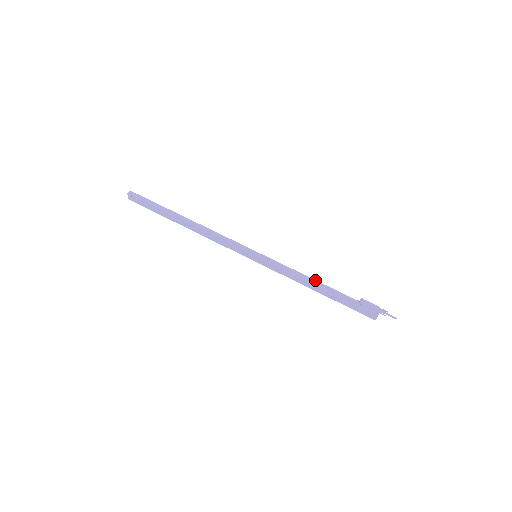
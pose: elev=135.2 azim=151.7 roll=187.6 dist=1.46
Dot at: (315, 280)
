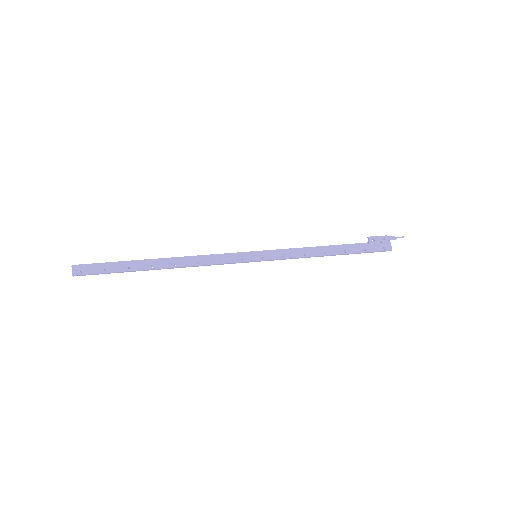
Dot at: (322, 247)
